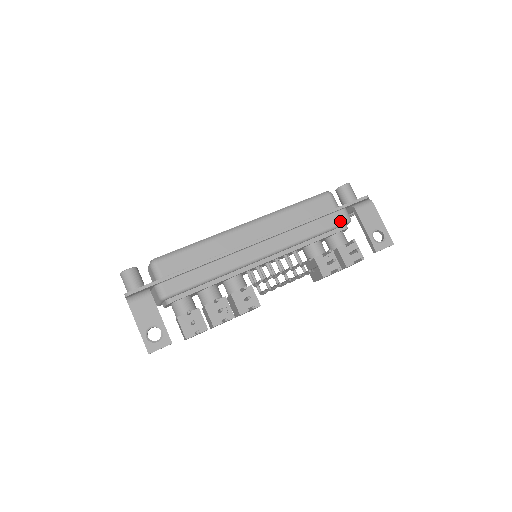
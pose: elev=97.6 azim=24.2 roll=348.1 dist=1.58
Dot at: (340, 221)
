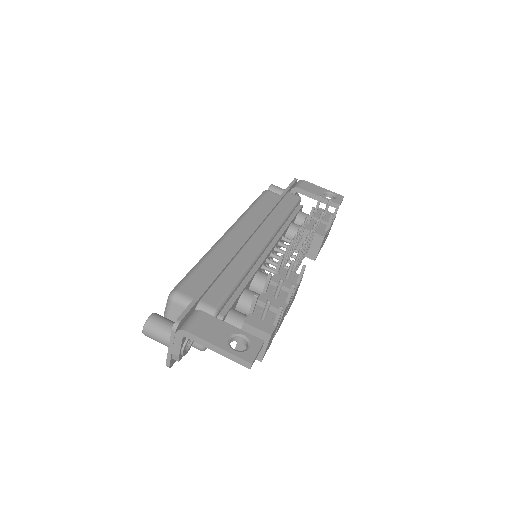
Dot at: (295, 199)
